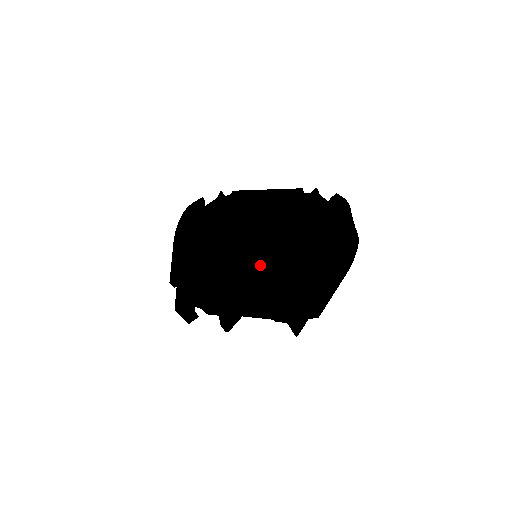
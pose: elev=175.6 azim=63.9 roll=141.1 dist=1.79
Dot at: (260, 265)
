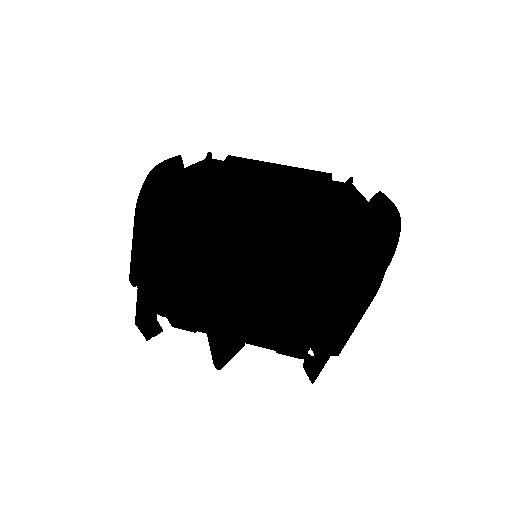
Dot at: (275, 277)
